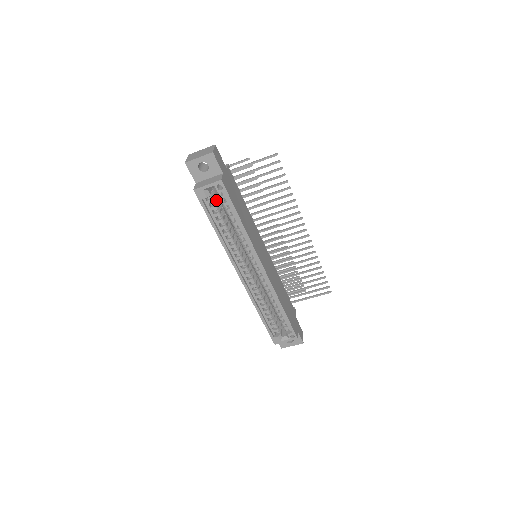
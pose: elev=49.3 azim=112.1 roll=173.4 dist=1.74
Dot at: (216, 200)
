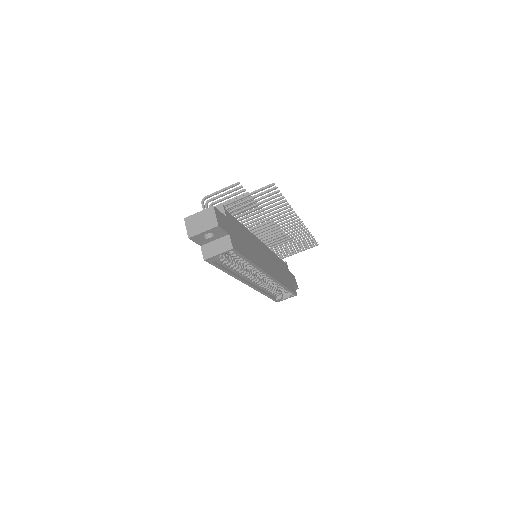
Dot at: occluded
